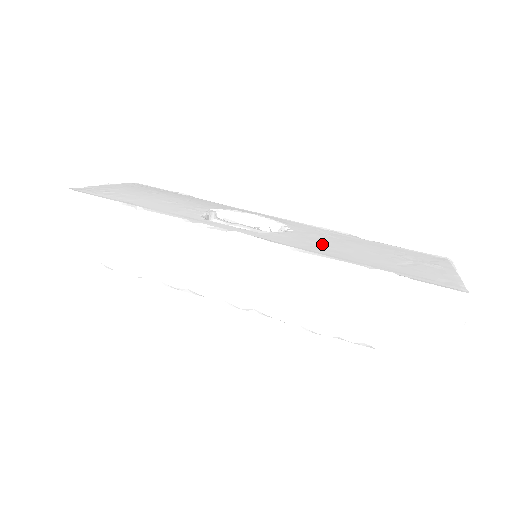
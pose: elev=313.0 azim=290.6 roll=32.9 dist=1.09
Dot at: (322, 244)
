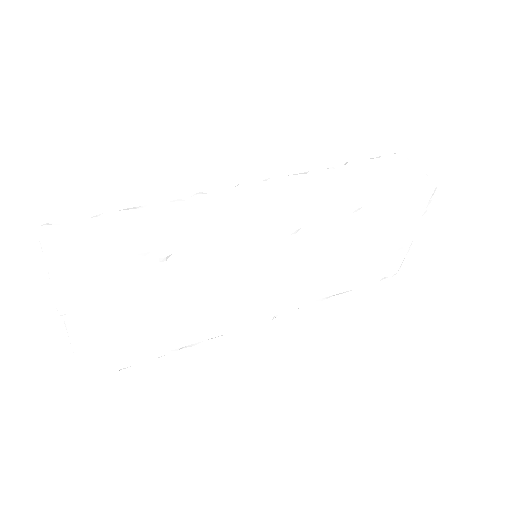
Dot at: occluded
